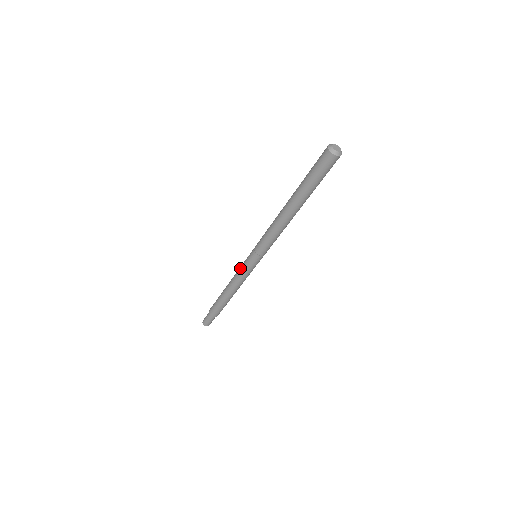
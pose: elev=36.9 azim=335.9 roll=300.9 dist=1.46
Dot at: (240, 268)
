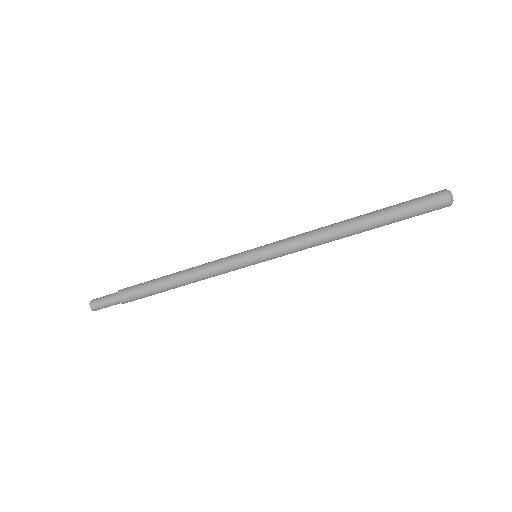
Dot at: (223, 258)
